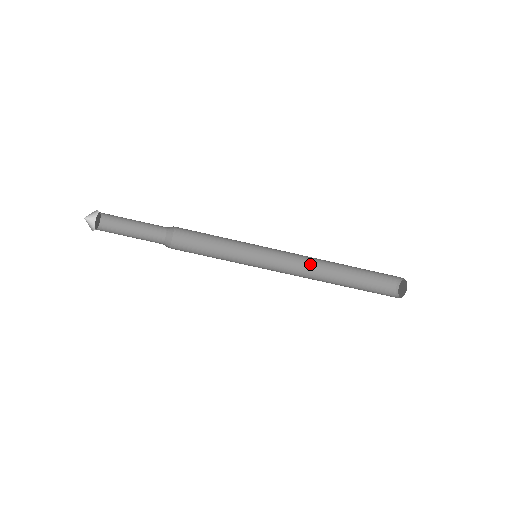
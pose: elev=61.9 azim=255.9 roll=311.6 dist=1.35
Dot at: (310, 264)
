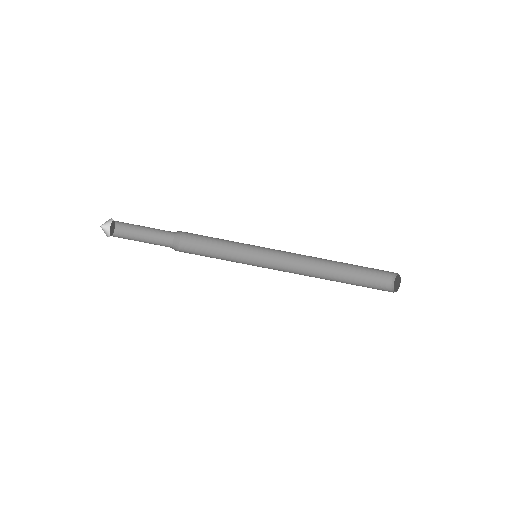
Dot at: (306, 269)
